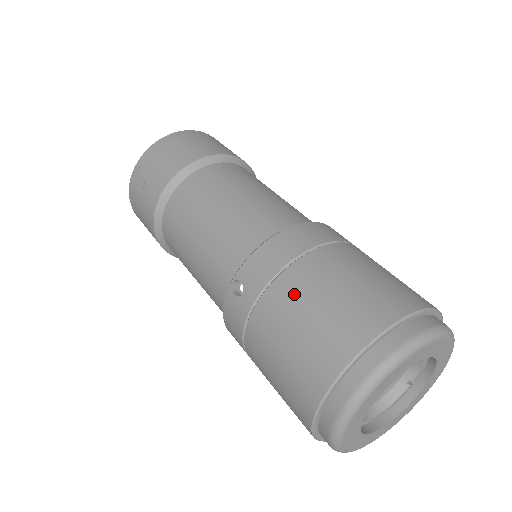
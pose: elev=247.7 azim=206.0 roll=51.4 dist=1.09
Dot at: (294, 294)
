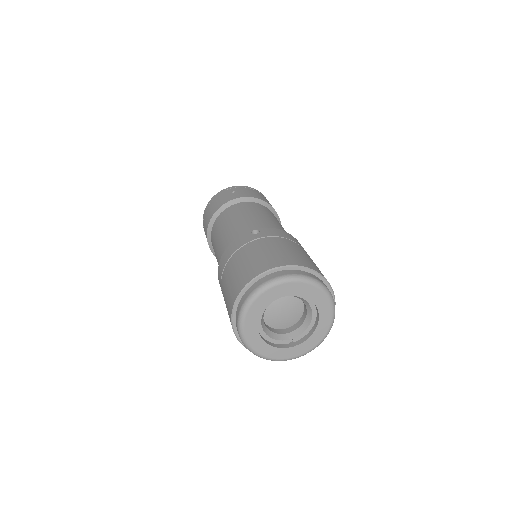
Dot at: (285, 244)
